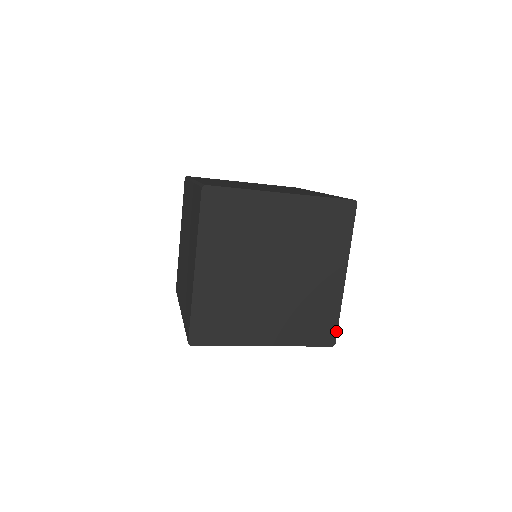
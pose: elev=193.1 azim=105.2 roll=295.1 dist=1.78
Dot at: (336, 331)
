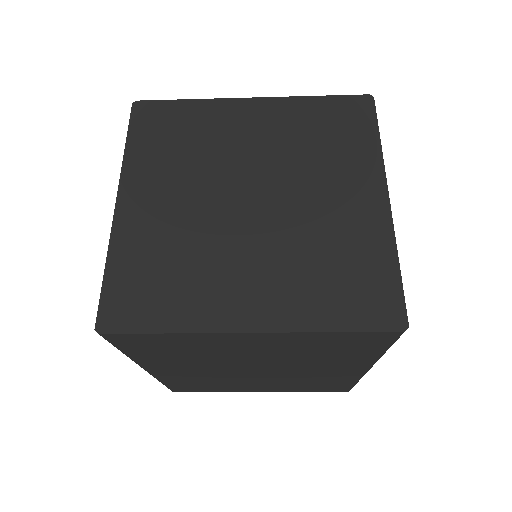
Dot at: (401, 298)
